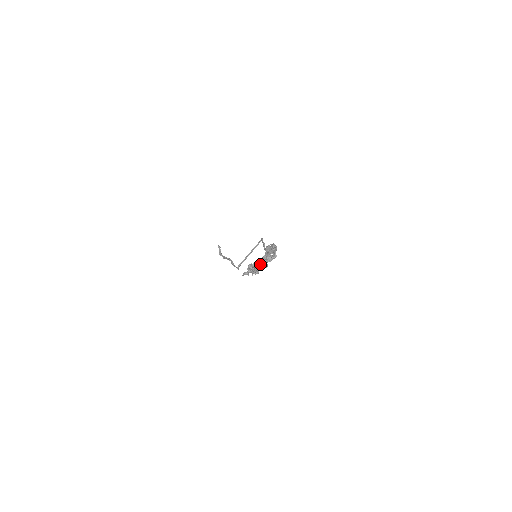
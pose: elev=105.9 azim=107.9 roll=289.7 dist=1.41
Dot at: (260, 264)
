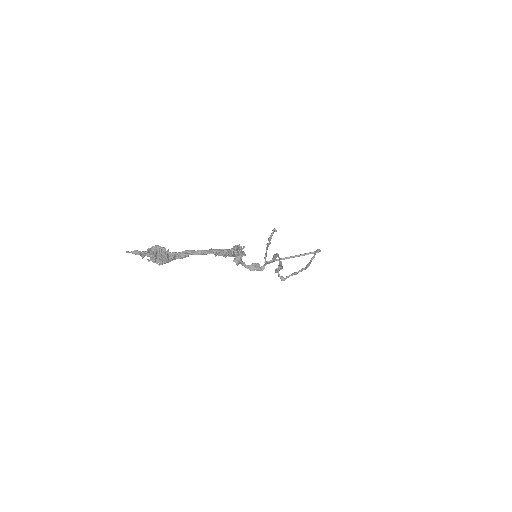
Dot at: (181, 256)
